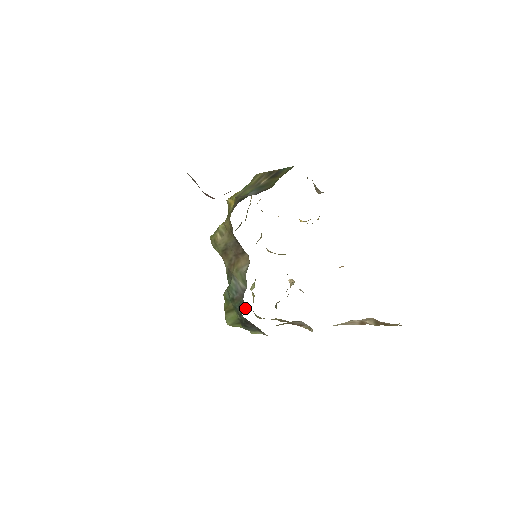
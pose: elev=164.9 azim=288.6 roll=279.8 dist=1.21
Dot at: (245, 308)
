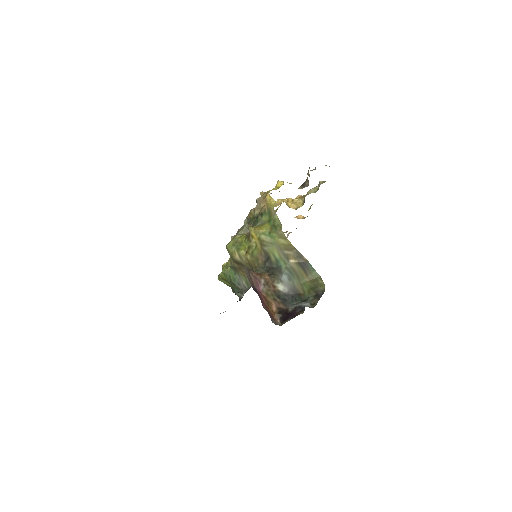
Dot at: occluded
